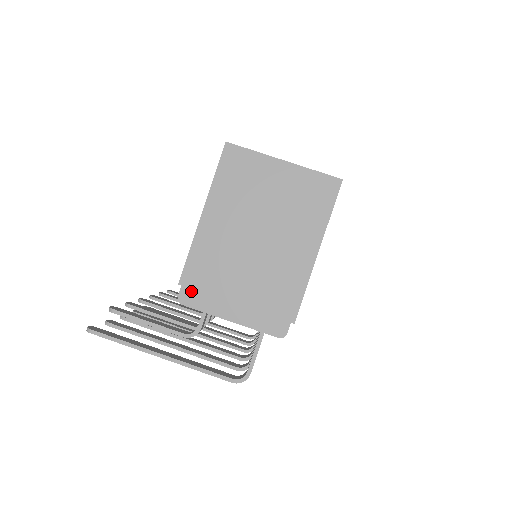
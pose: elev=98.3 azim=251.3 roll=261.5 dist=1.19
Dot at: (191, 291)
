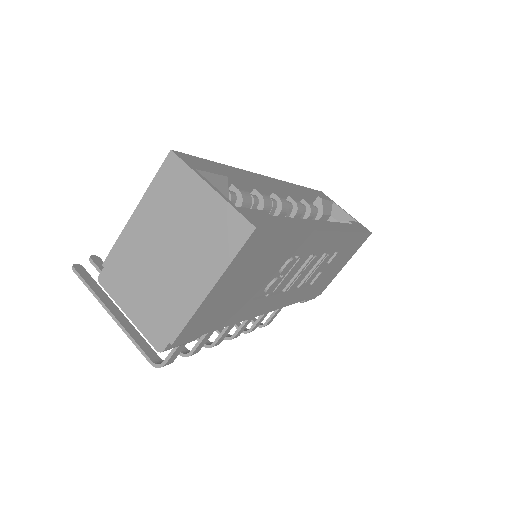
Dot at: (108, 275)
